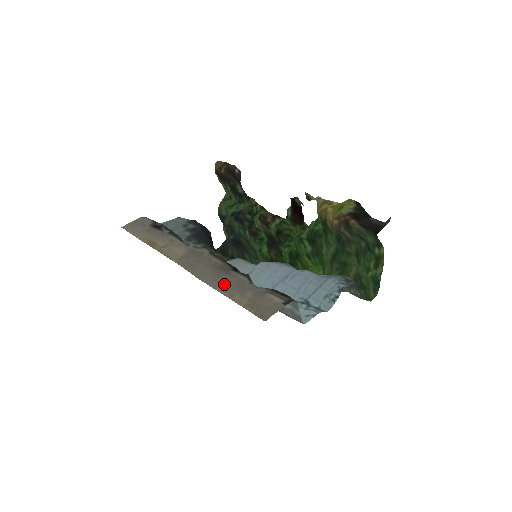
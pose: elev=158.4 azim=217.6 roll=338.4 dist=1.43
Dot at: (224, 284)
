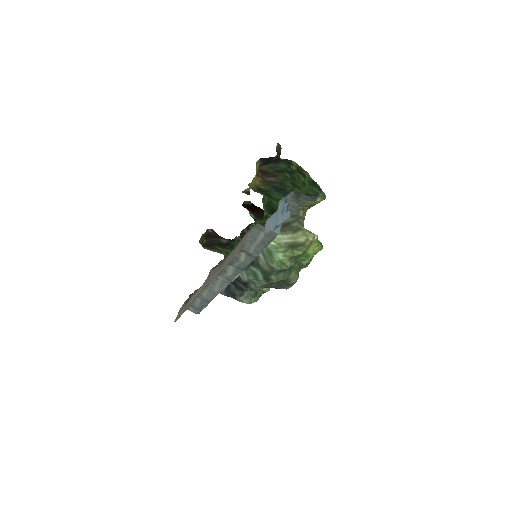
Dot at: (224, 266)
